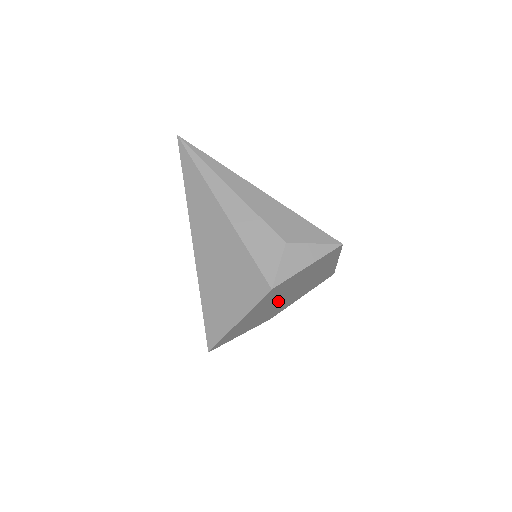
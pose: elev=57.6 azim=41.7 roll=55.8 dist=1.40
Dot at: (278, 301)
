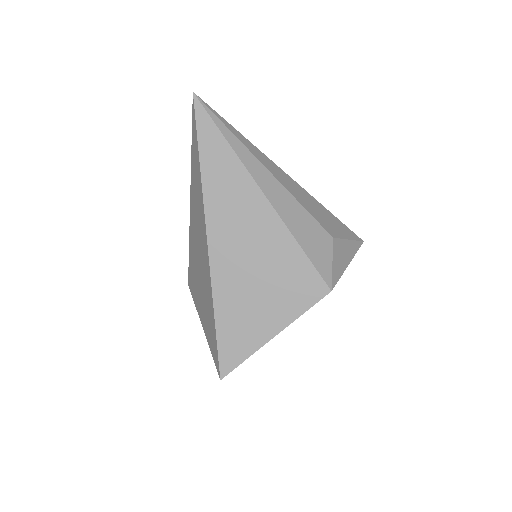
Dot at: occluded
